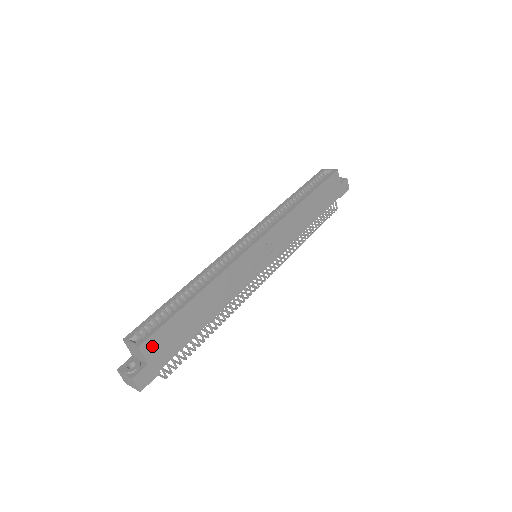
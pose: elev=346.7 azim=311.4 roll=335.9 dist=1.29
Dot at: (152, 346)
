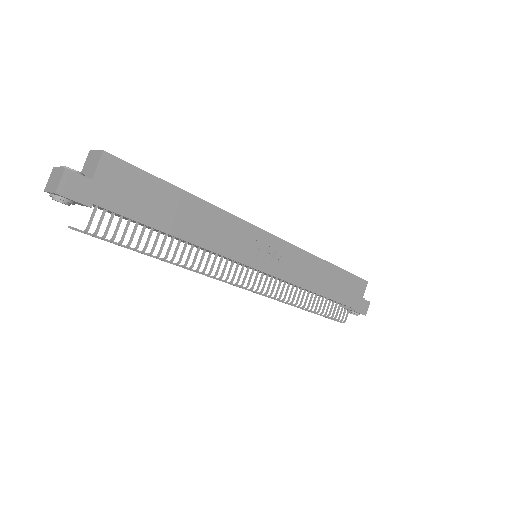
Dot at: (113, 170)
